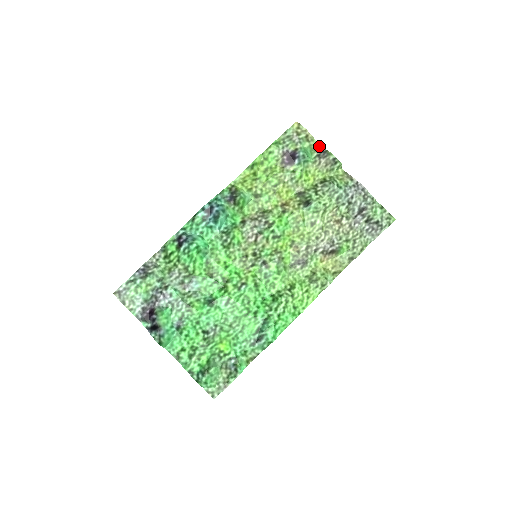
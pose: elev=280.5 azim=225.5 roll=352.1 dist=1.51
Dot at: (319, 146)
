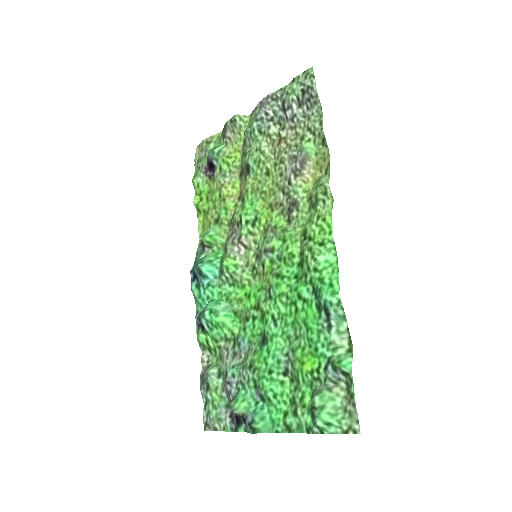
Dot at: (221, 133)
